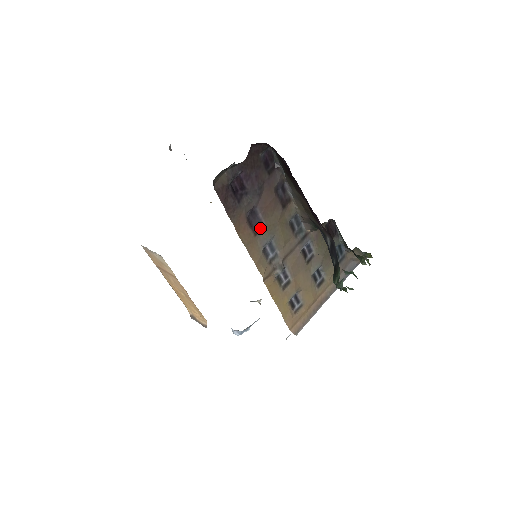
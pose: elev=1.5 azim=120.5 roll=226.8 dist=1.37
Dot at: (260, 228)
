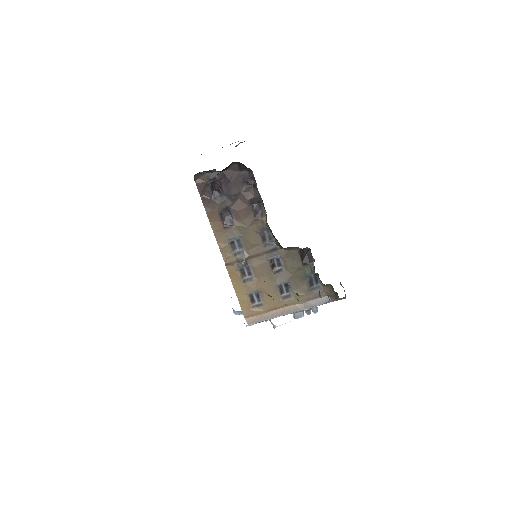
Dot at: (230, 225)
